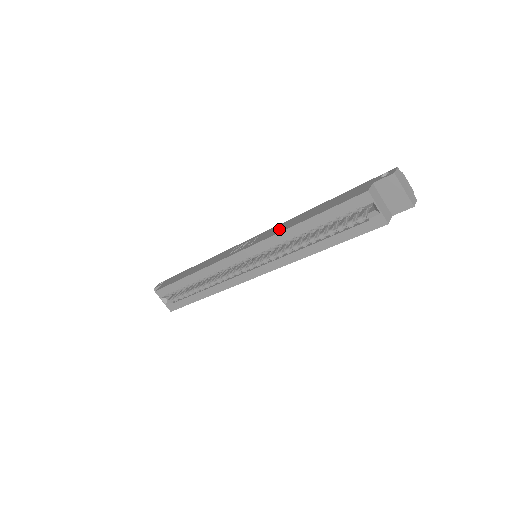
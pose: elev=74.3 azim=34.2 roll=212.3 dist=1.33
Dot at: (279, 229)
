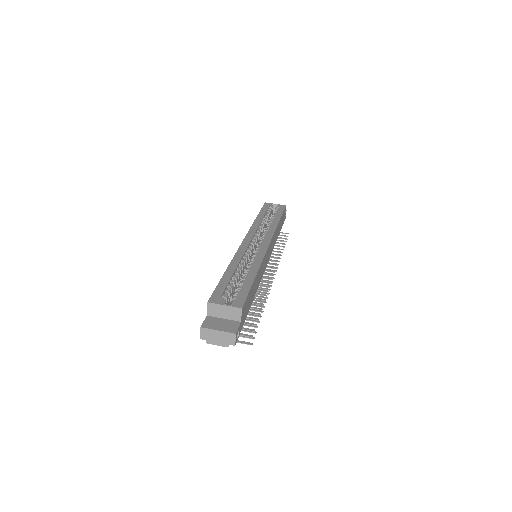
Dot at: occluded
